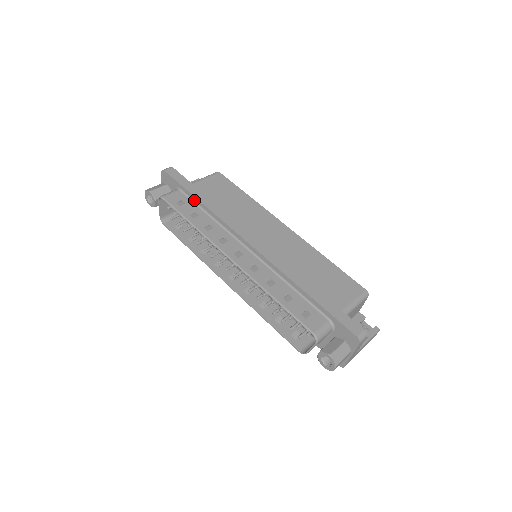
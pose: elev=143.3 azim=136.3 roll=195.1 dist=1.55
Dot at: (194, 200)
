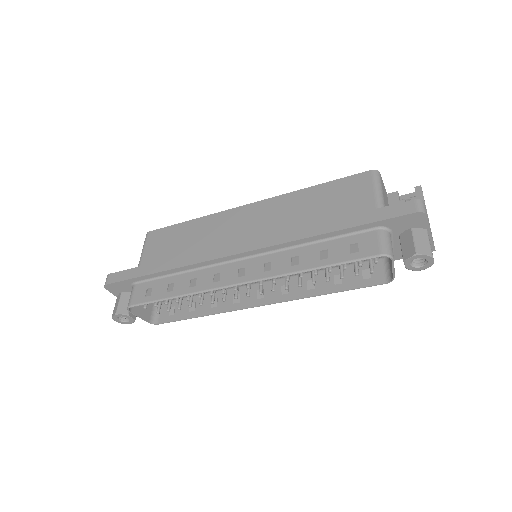
Dot at: (155, 277)
